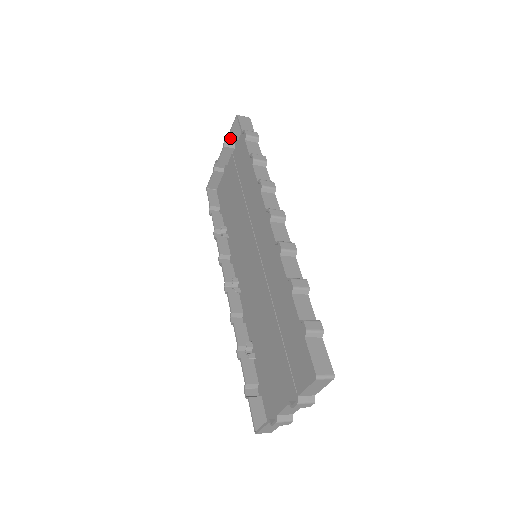
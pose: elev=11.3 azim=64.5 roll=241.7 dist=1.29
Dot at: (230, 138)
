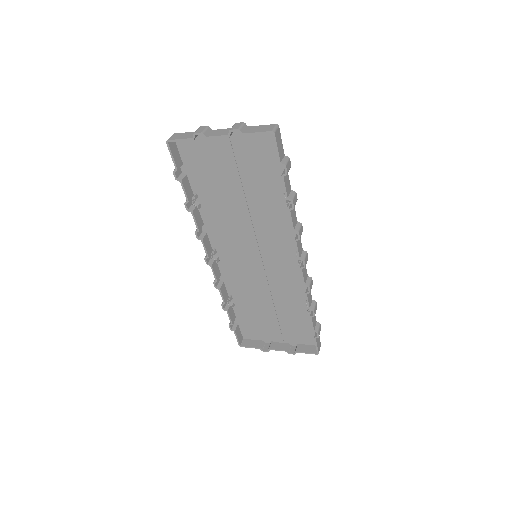
Dot at: (243, 134)
